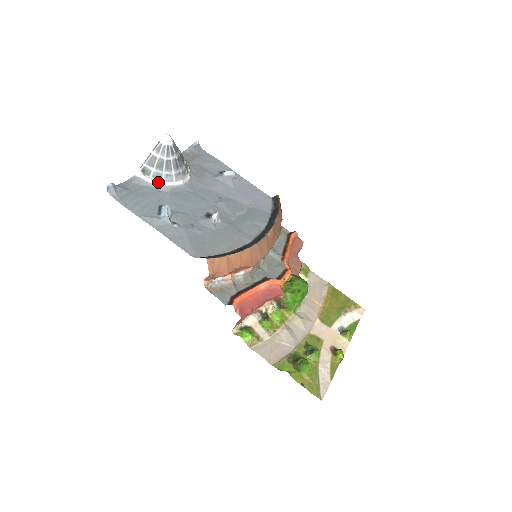
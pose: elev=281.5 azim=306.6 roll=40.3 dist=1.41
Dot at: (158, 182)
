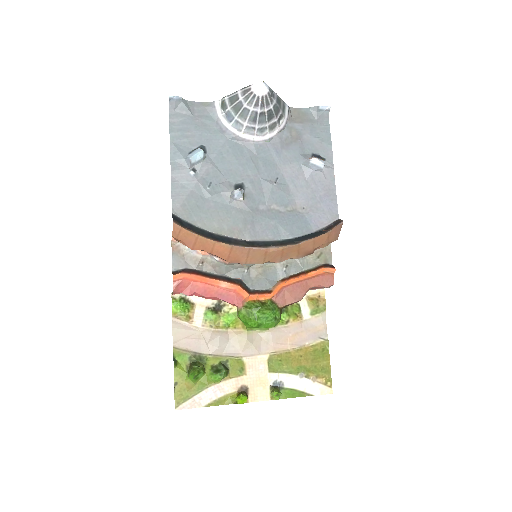
Dot at: (226, 122)
